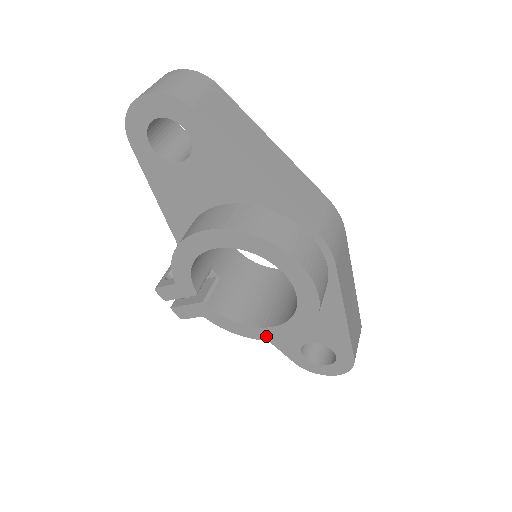
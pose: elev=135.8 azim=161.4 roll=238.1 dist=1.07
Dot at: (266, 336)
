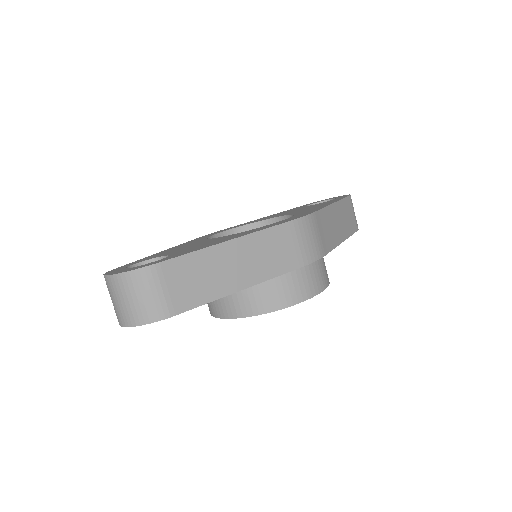
Dot at: occluded
